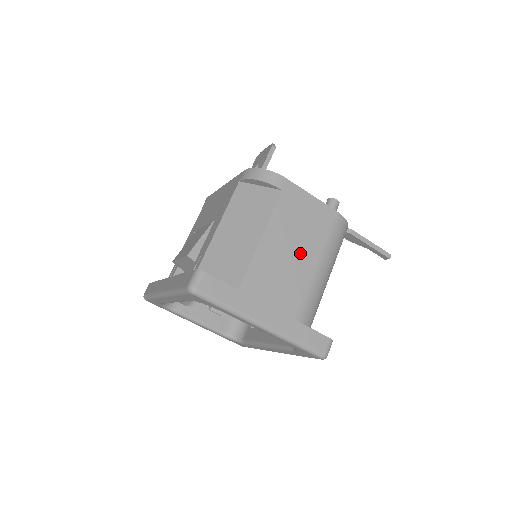
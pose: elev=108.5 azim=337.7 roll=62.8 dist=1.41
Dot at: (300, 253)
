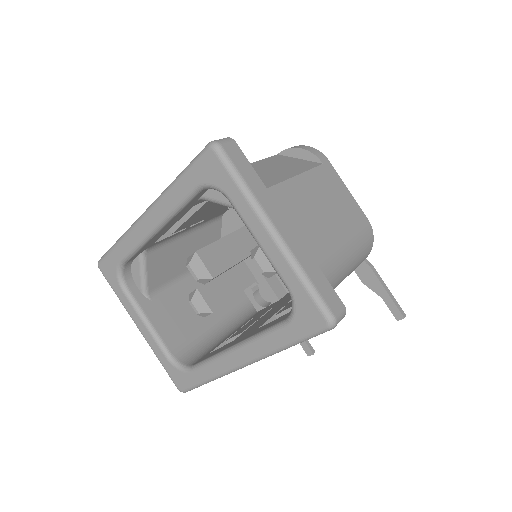
Dot at: (327, 218)
